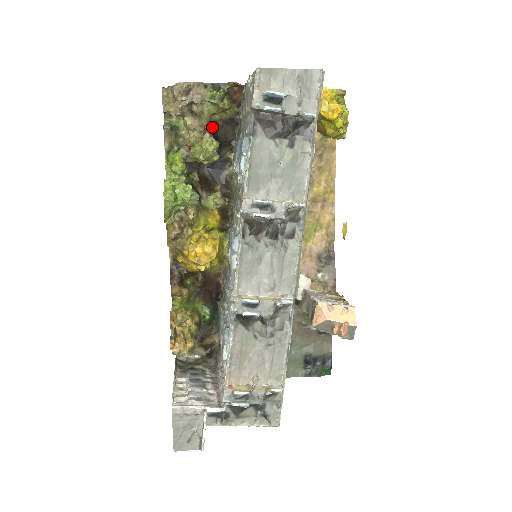
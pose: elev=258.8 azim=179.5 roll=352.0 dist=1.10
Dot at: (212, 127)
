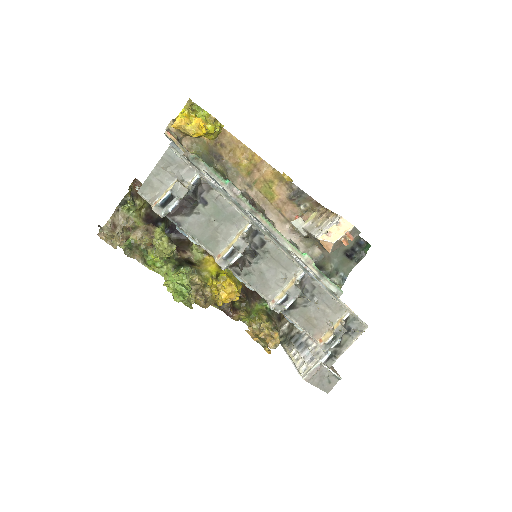
Dot at: (148, 220)
